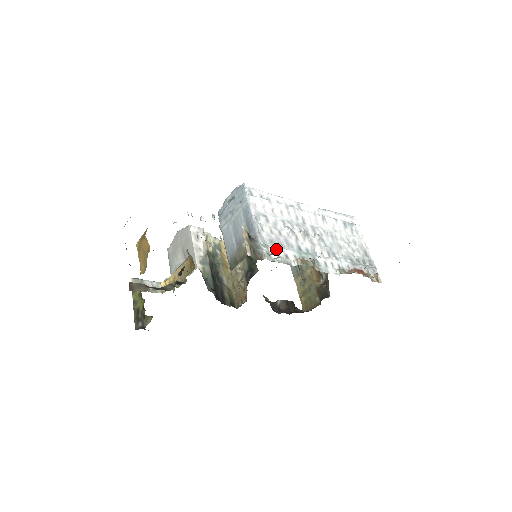
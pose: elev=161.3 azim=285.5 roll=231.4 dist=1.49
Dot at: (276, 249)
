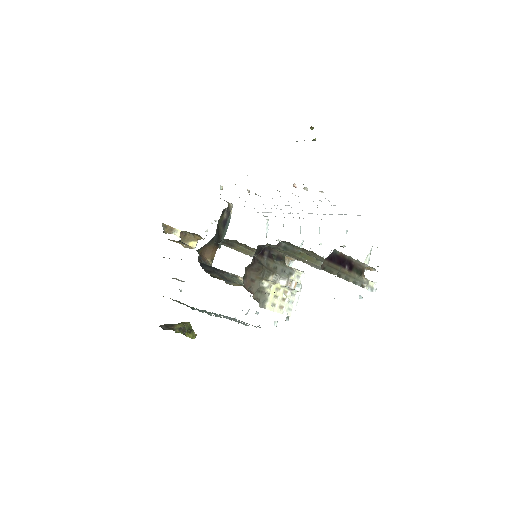
Dot at: occluded
